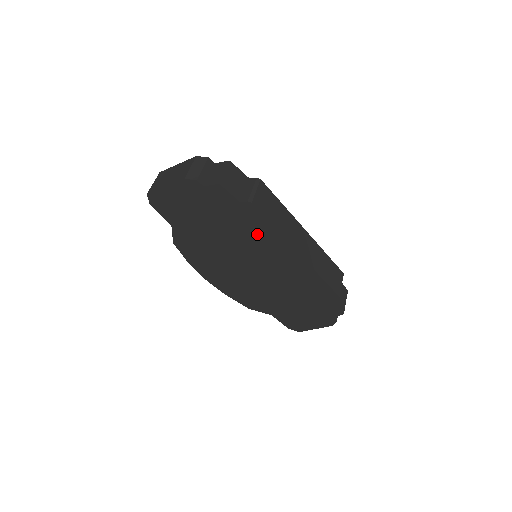
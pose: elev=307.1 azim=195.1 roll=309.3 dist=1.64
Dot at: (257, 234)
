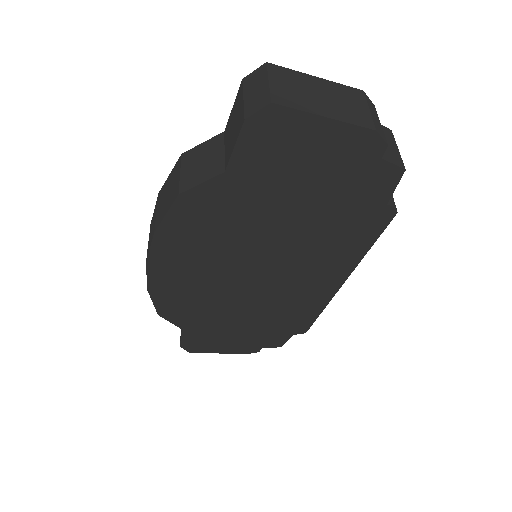
Dot at: (336, 245)
